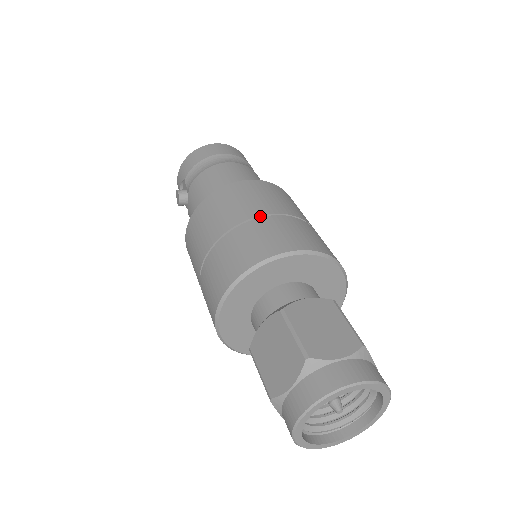
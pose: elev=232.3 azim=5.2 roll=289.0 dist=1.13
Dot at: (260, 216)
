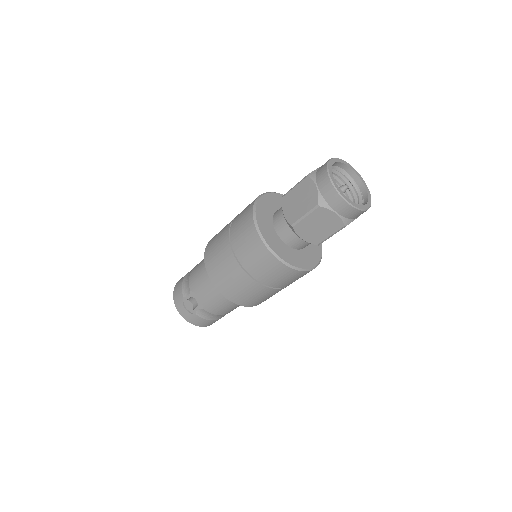
Dot at: occluded
